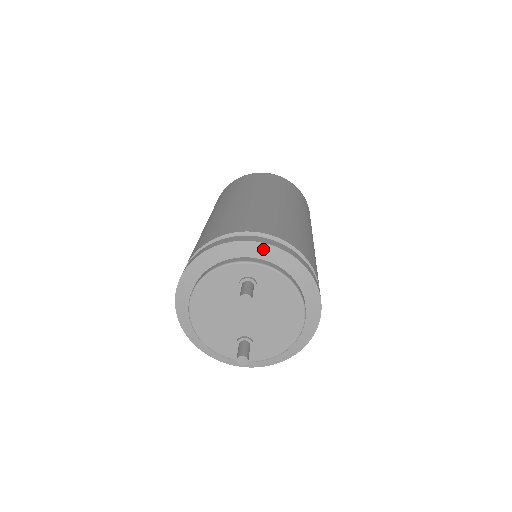
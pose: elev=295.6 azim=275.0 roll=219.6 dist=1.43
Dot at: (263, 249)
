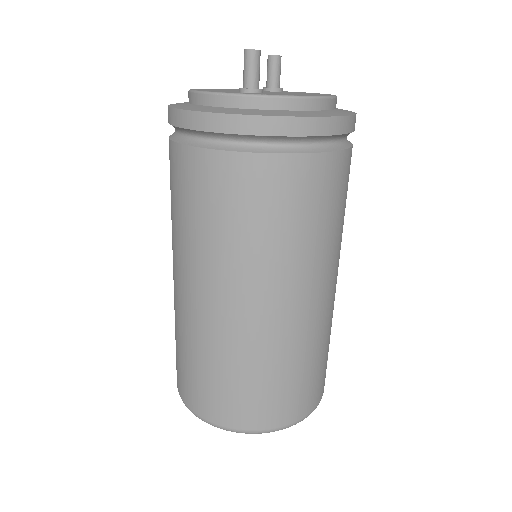
Dot at: occluded
